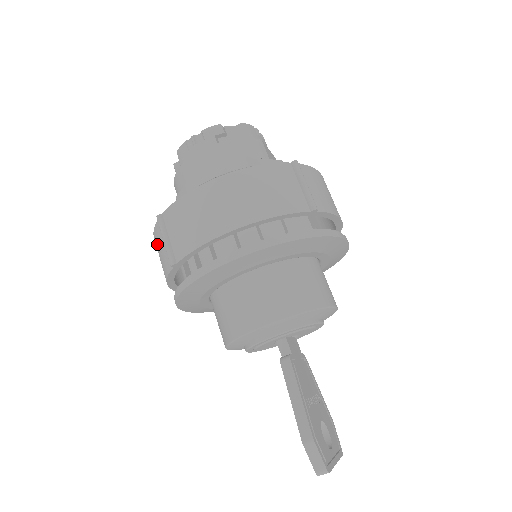
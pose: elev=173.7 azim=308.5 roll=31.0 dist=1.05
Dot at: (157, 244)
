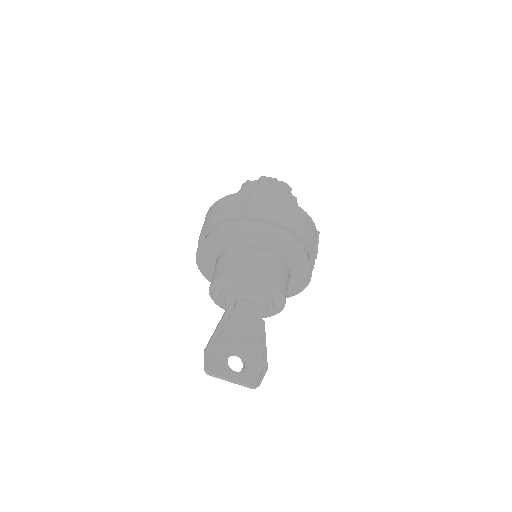
Dot at: occluded
